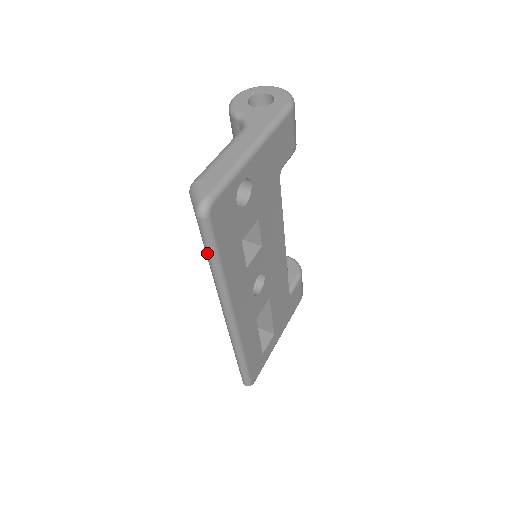
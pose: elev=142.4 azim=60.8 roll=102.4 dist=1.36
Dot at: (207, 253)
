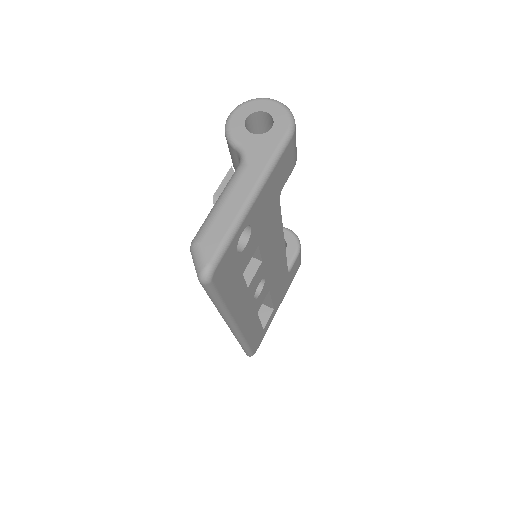
Dot at: occluded
